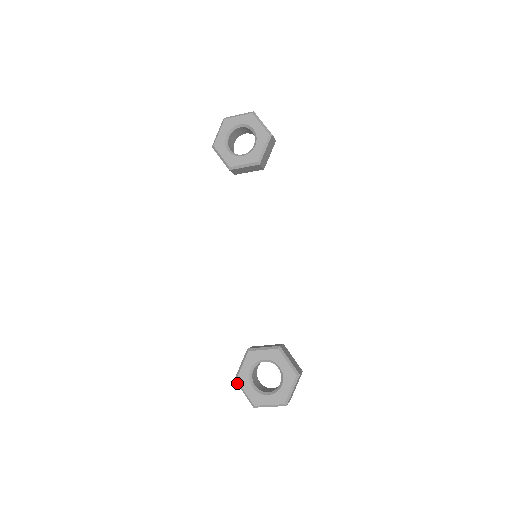
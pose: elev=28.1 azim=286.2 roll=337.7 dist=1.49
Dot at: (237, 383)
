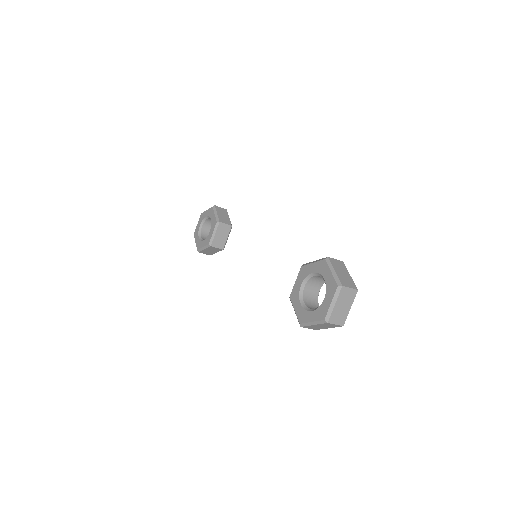
Dot at: (304, 327)
